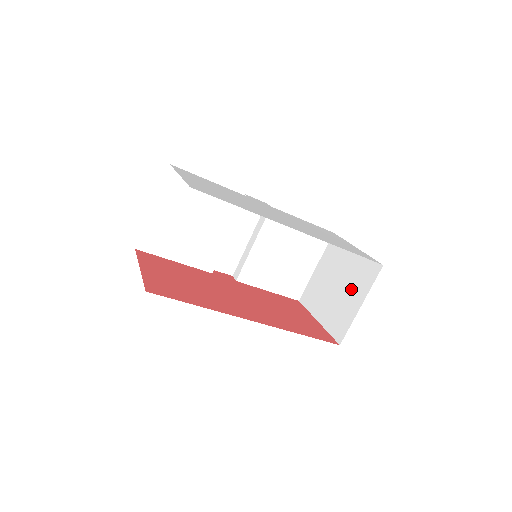
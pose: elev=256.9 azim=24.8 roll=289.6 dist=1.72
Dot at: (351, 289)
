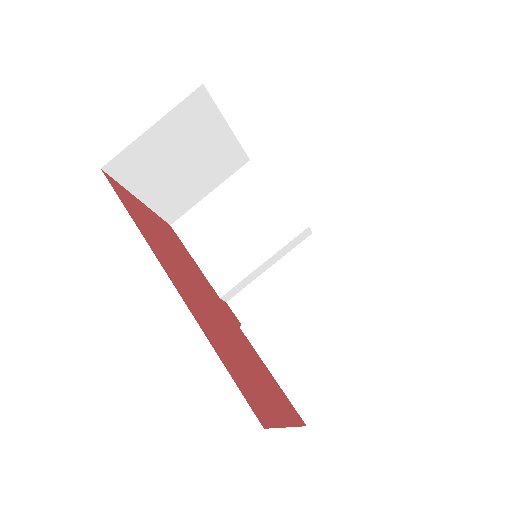
Dot at: occluded
